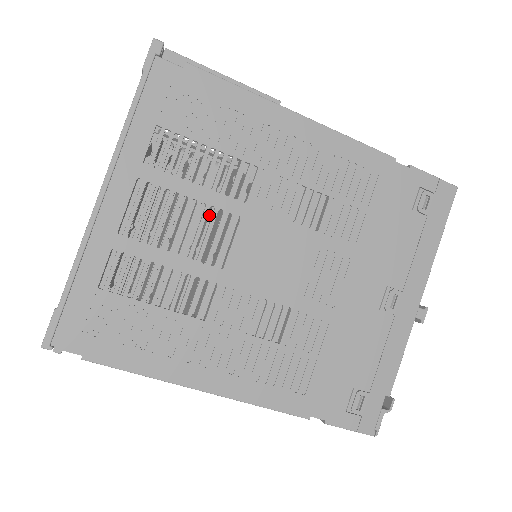
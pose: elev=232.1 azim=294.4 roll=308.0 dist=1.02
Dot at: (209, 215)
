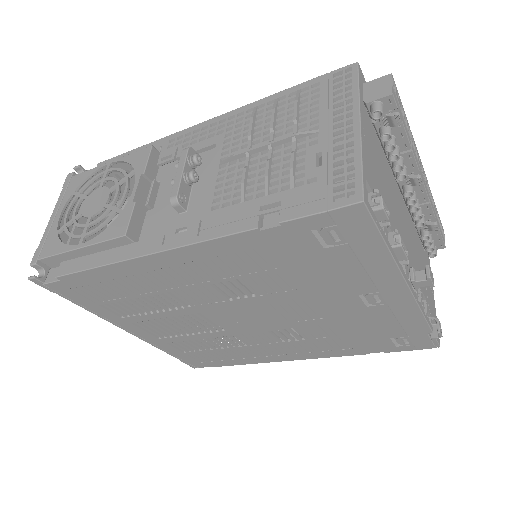
Dot at: occluded
